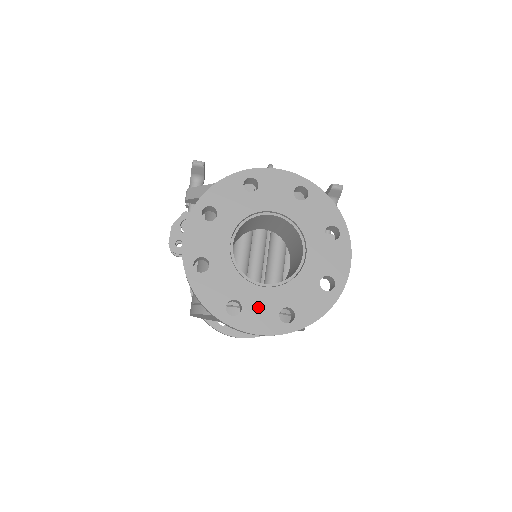
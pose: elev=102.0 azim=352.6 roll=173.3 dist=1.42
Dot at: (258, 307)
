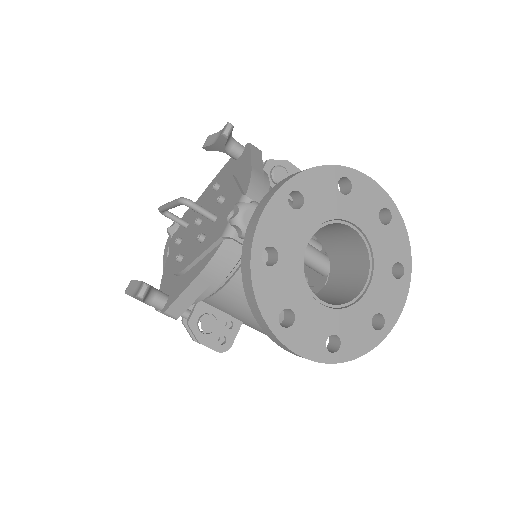
Dot at: (384, 297)
